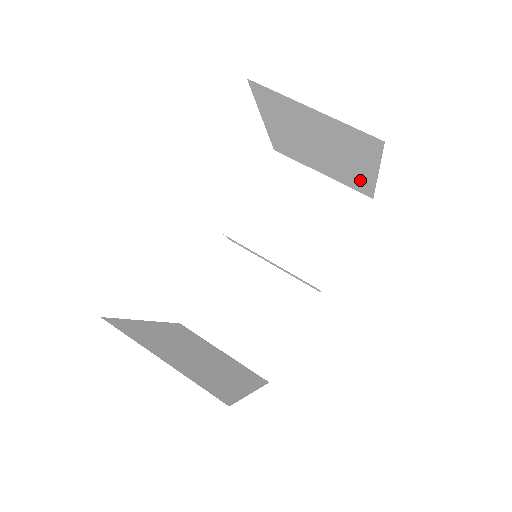
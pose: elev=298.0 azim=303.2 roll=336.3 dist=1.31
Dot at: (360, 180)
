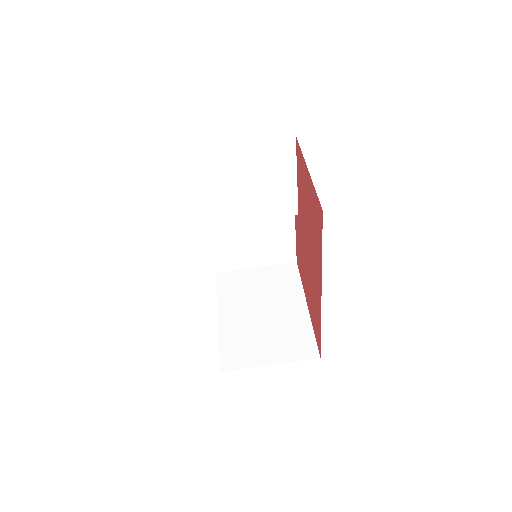
Dot at: occluded
